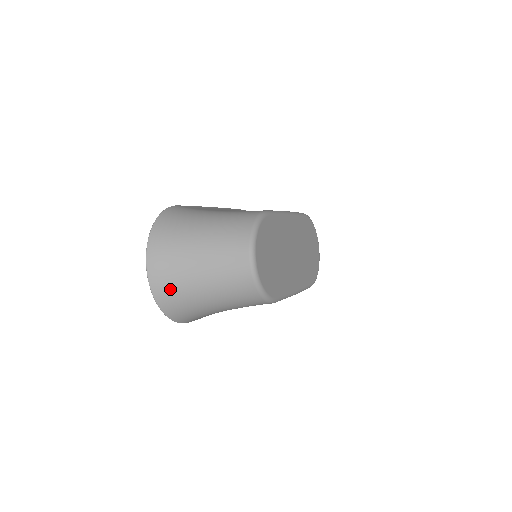
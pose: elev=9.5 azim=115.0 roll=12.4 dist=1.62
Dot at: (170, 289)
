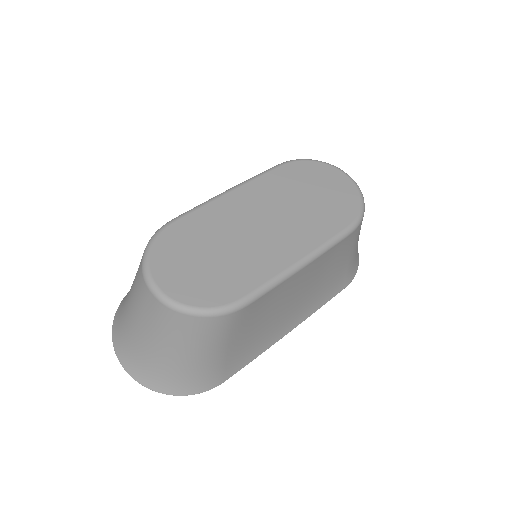
Dot at: (149, 371)
